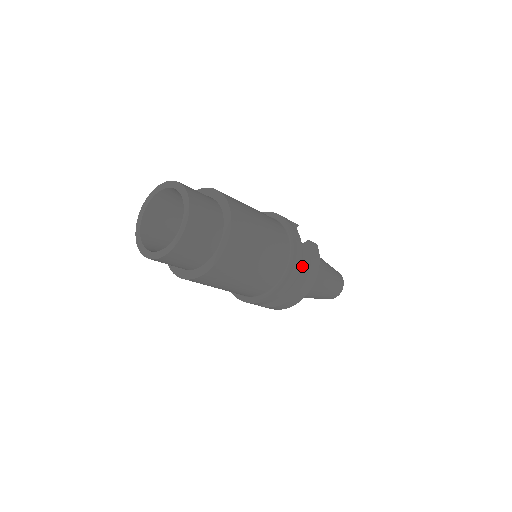
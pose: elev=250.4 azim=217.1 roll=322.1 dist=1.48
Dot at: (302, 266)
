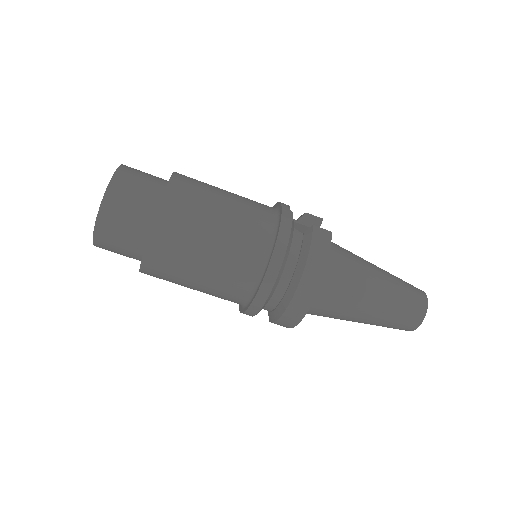
Dot at: (299, 257)
